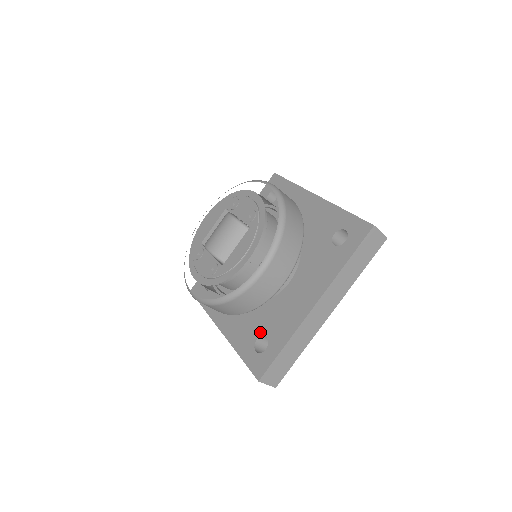
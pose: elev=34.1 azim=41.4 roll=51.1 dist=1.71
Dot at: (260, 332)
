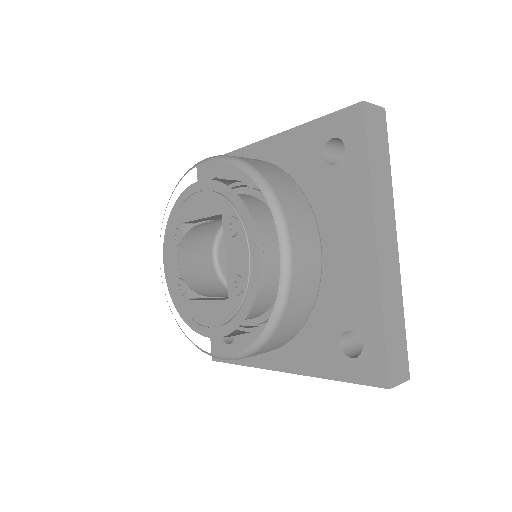
Dot at: occluded
